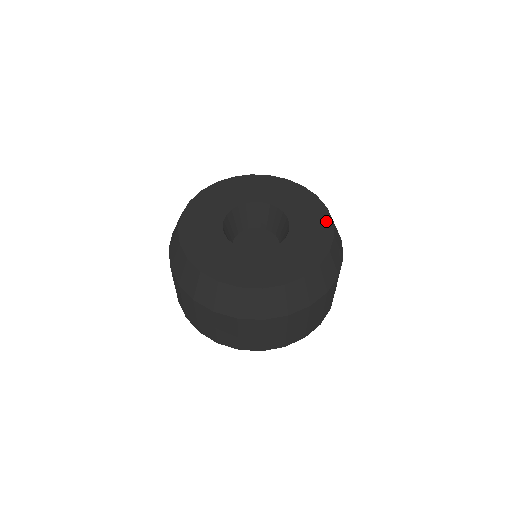
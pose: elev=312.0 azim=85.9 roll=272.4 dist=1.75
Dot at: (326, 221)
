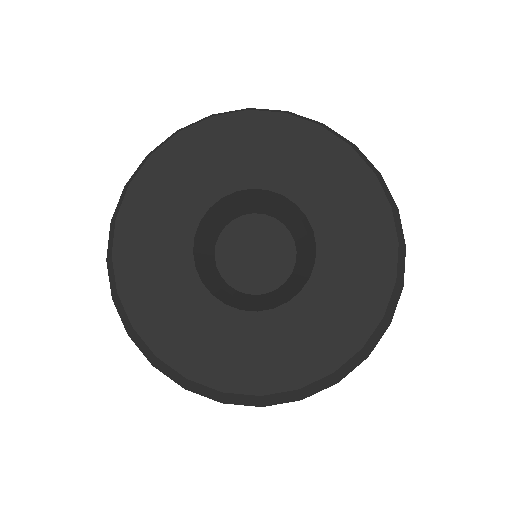
Dot at: (385, 243)
